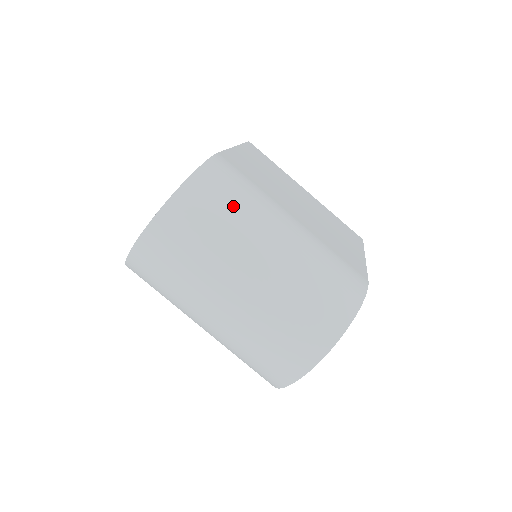
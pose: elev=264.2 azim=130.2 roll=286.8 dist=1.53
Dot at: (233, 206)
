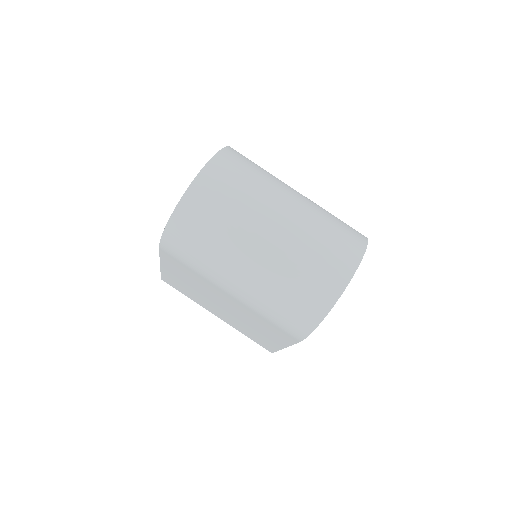
Dot at: (261, 168)
